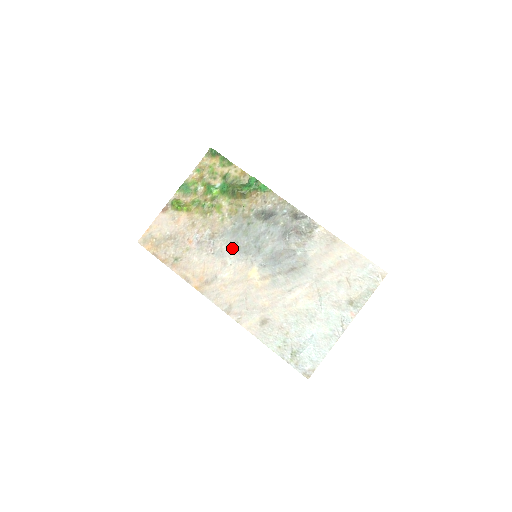
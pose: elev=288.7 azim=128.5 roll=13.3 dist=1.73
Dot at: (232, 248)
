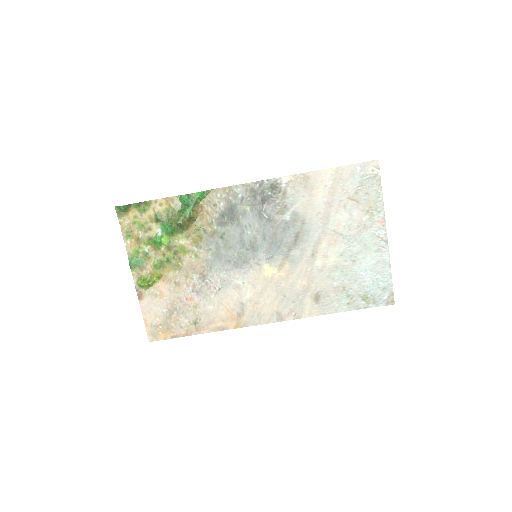
Dot at: (230, 270)
